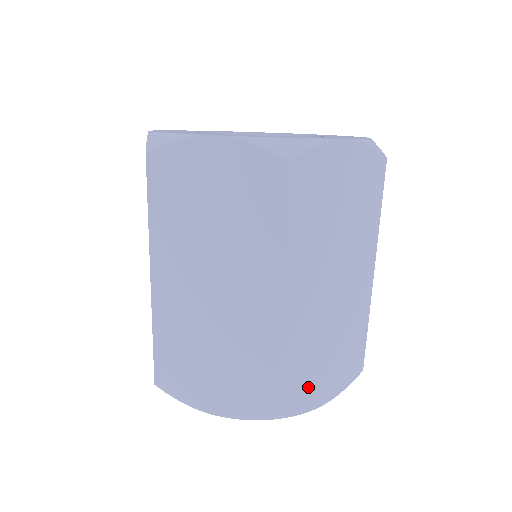
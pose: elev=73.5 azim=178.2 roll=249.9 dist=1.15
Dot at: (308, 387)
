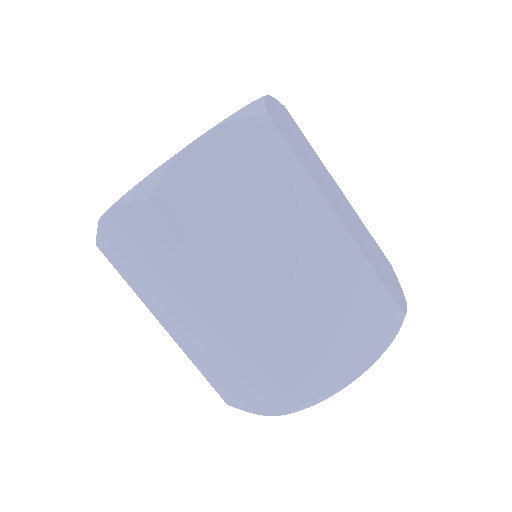
Dot at: (329, 363)
